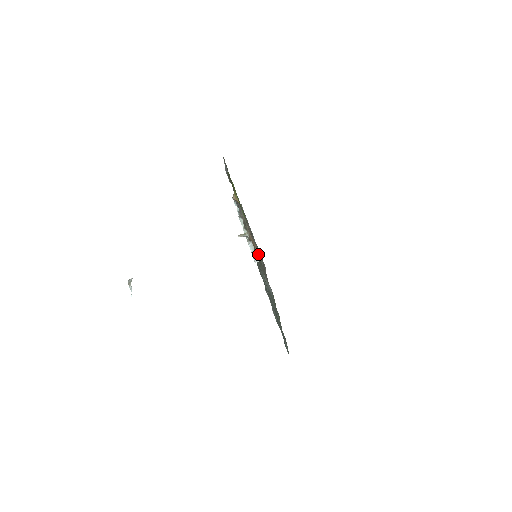
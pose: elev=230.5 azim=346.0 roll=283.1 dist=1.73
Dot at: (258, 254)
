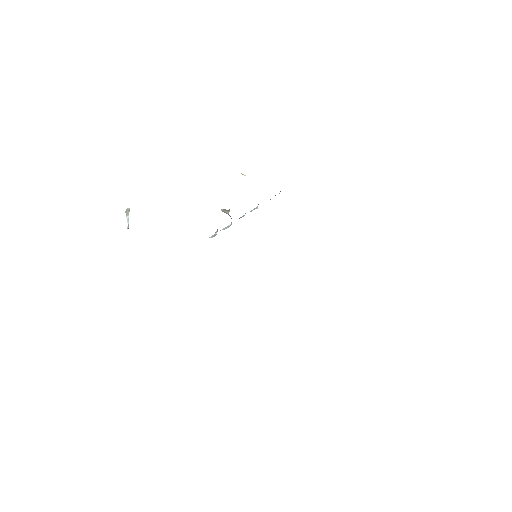
Dot at: occluded
